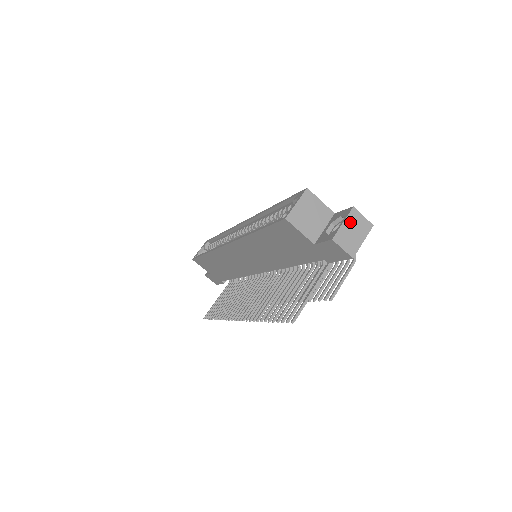
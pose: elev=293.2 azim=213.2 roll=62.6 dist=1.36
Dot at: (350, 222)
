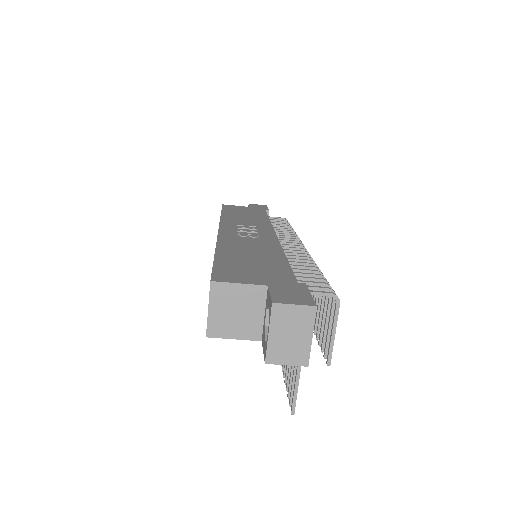
Dot at: (278, 326)
